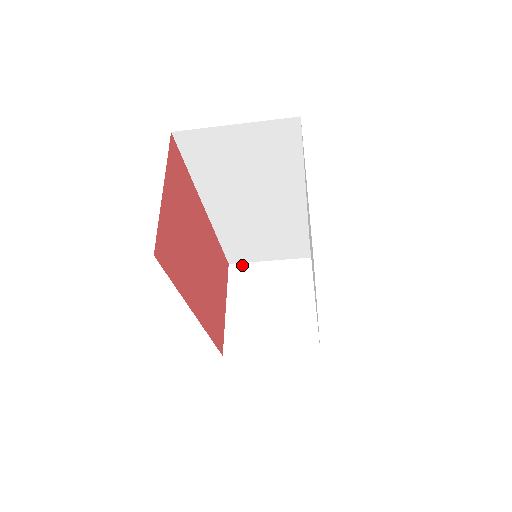
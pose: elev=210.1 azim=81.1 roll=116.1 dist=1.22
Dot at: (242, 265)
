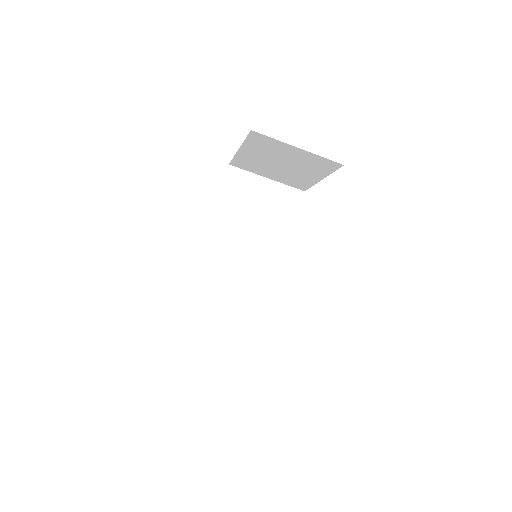
Dot at: (191, 343)
